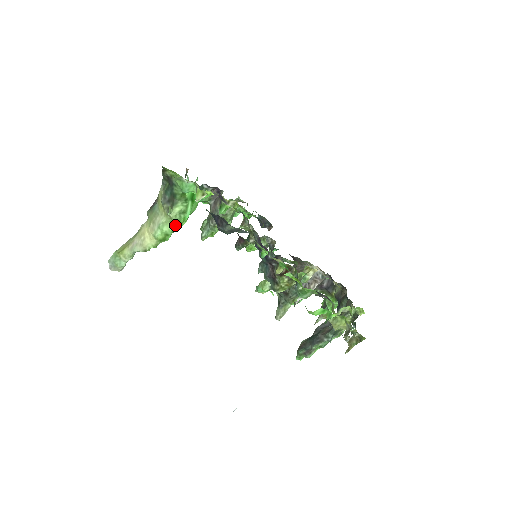
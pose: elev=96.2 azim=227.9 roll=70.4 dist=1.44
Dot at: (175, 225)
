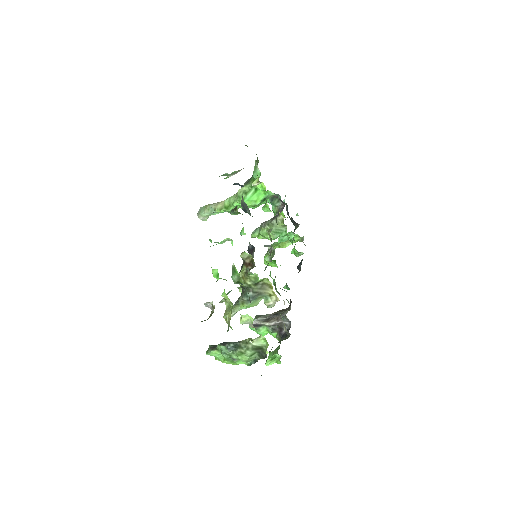
Dot at: (237, 199)
